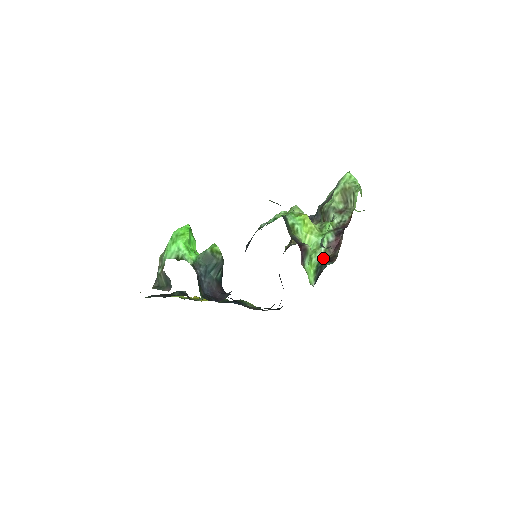
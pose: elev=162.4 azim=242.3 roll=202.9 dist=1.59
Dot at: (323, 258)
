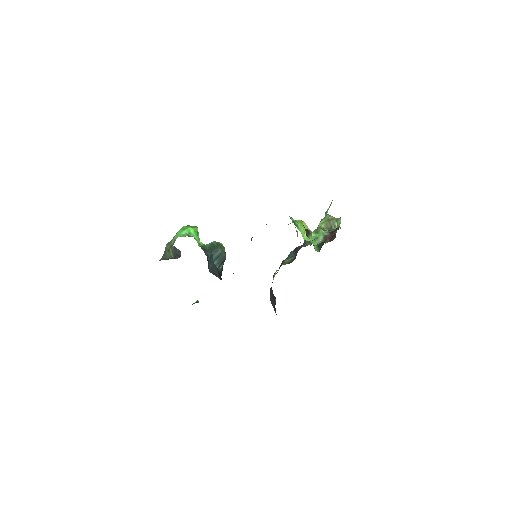
Dot at: occluded
